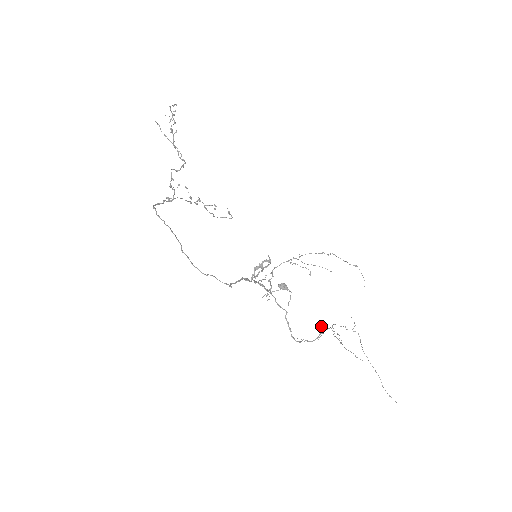
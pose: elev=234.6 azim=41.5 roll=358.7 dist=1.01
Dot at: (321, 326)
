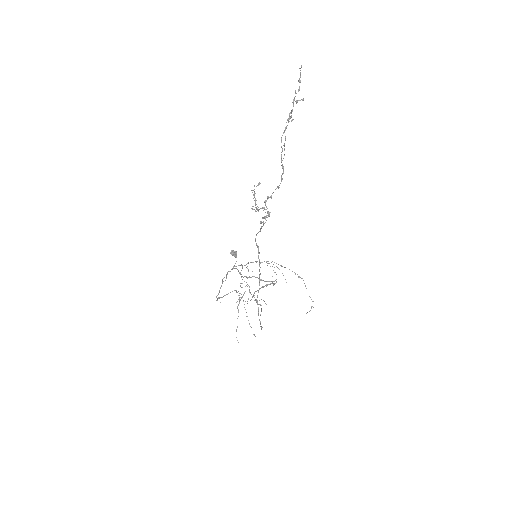
Dot at: occluded
